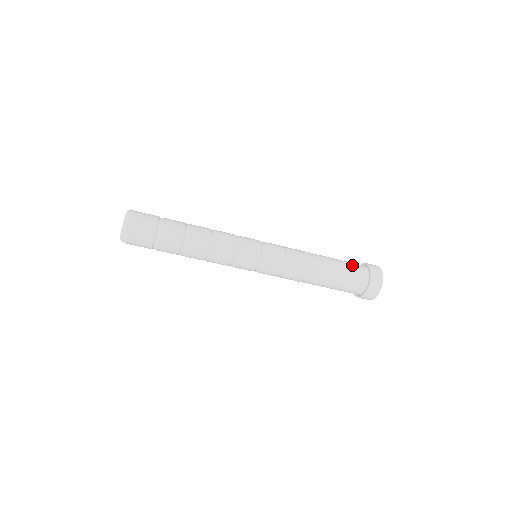
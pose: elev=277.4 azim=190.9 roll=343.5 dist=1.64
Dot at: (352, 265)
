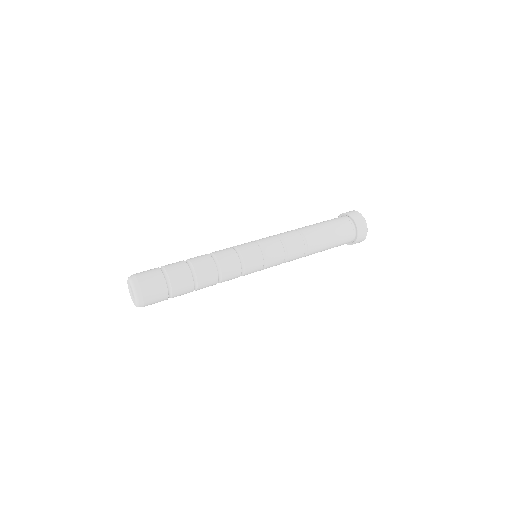
Dot at: (332, 219)
